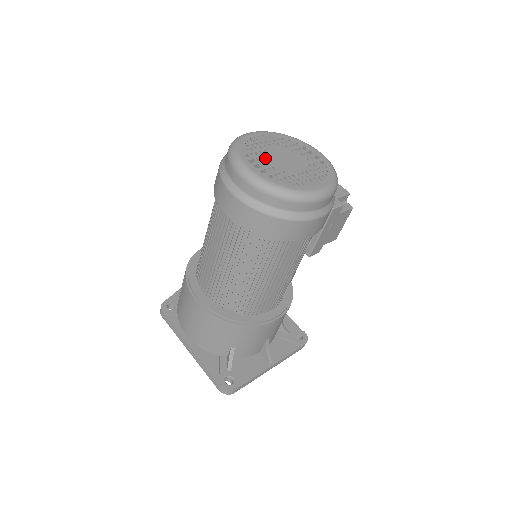
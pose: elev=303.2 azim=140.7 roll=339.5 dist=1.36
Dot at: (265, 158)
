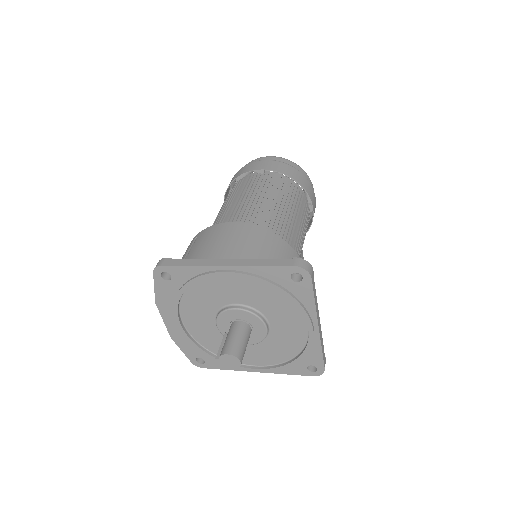
Dot at: occluded
